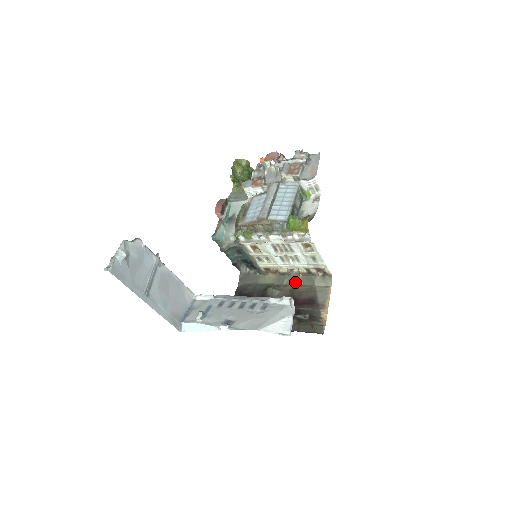
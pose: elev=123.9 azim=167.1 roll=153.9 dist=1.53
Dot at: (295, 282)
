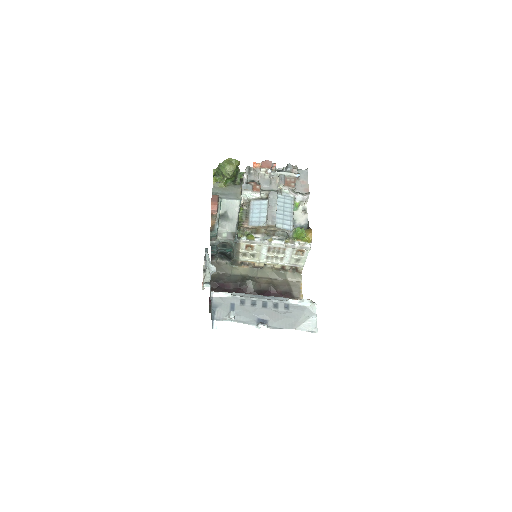
Dot at: (268, 275)
